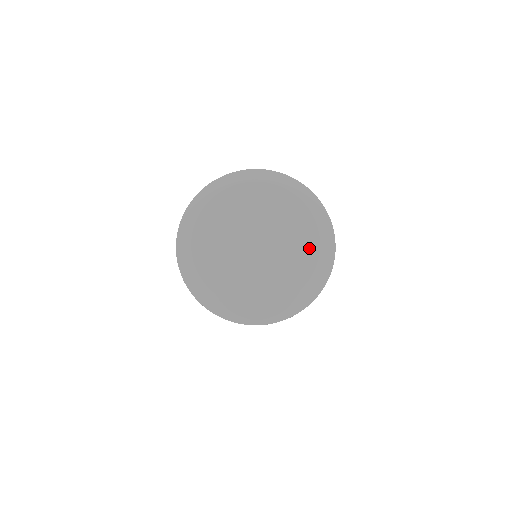
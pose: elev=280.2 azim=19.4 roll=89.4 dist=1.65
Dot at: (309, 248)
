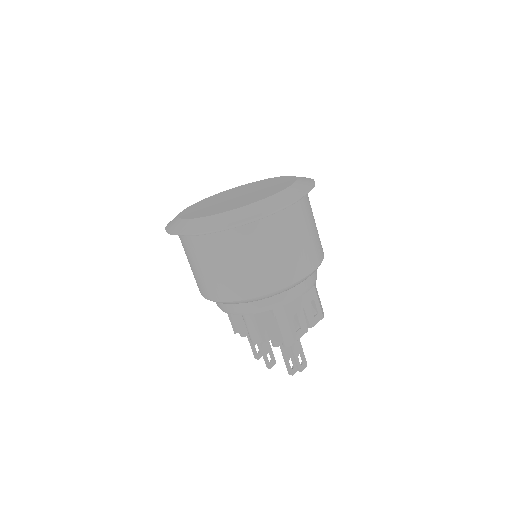
Dot at: (281, 187)
